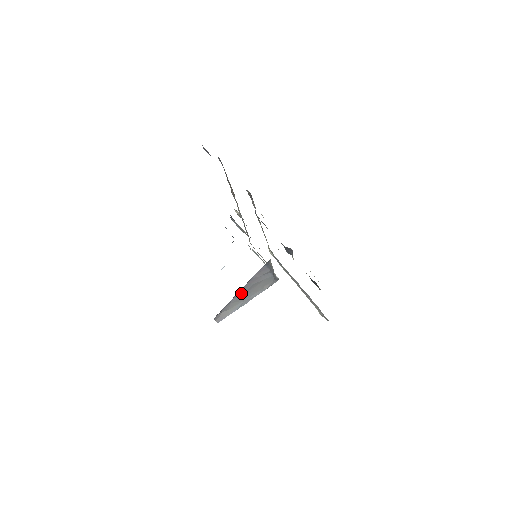
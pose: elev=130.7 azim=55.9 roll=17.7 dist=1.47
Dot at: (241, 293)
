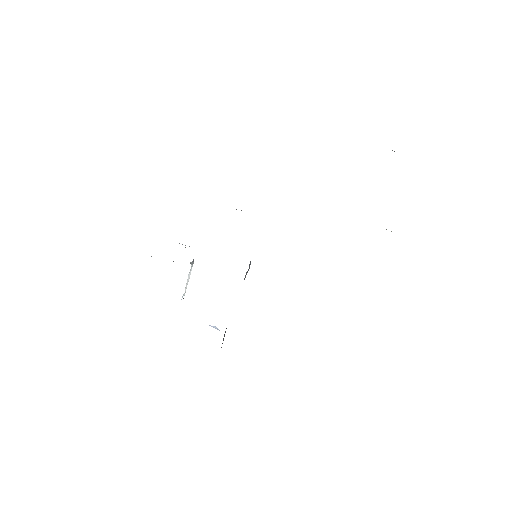
Dot at: occluded
